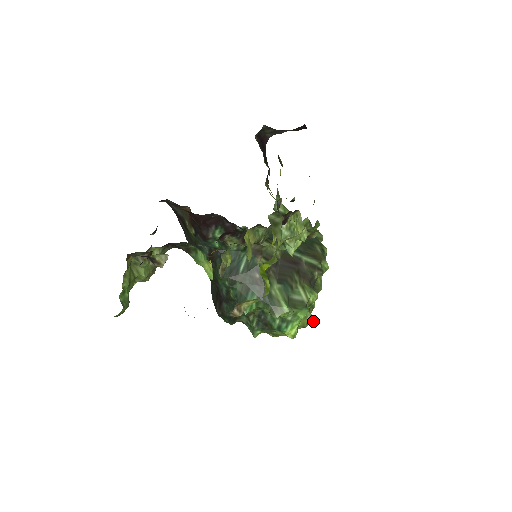
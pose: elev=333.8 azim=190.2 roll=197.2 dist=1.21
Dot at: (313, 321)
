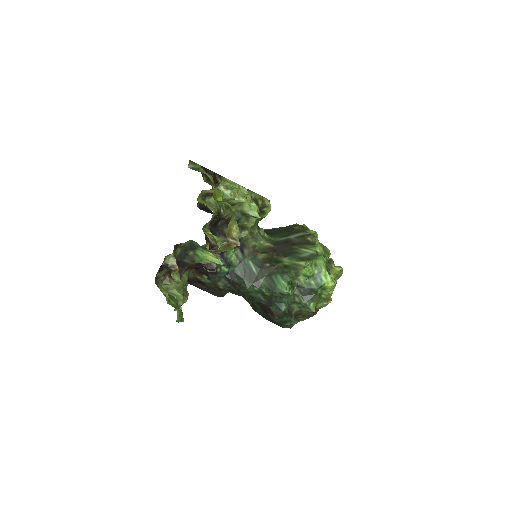
Dot at: (341, 268)
